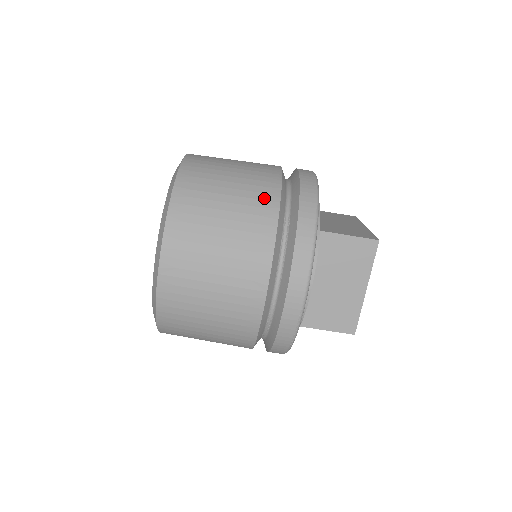
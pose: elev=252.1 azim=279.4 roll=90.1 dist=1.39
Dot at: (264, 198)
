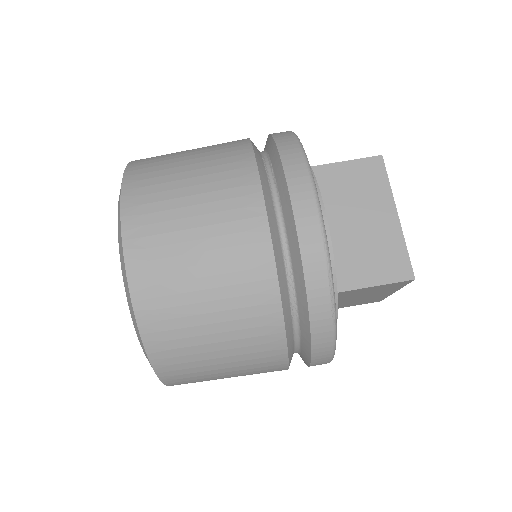
Dot at: (231, 144)
